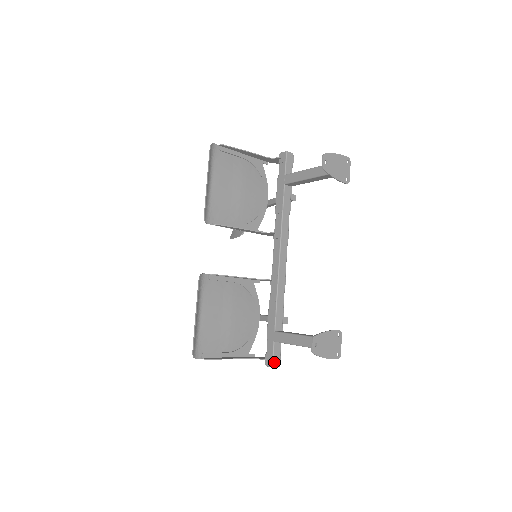
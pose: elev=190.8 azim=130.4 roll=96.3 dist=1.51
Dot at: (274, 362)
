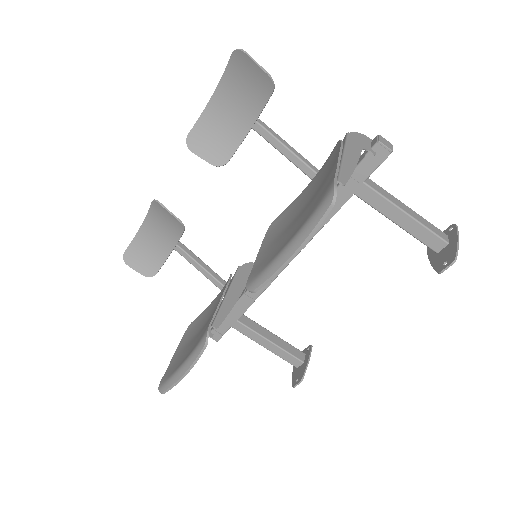
Dot at: (221, 337)
